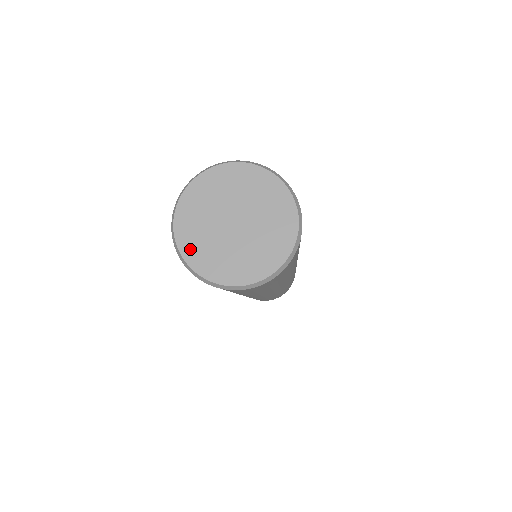
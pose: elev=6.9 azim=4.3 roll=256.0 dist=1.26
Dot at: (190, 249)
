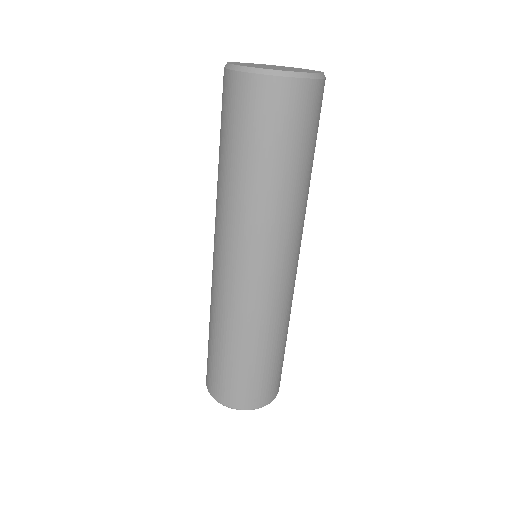
Dot at: (238, 63)
